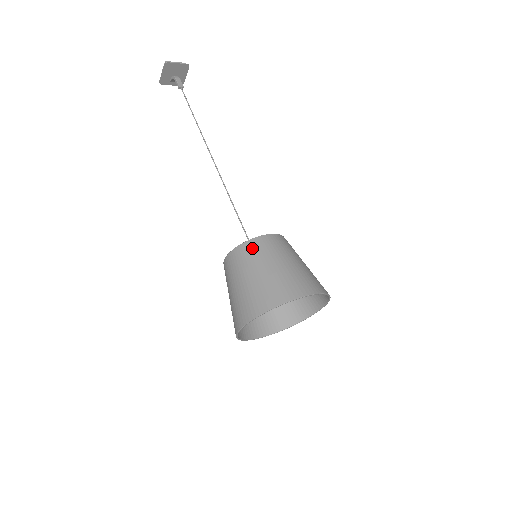
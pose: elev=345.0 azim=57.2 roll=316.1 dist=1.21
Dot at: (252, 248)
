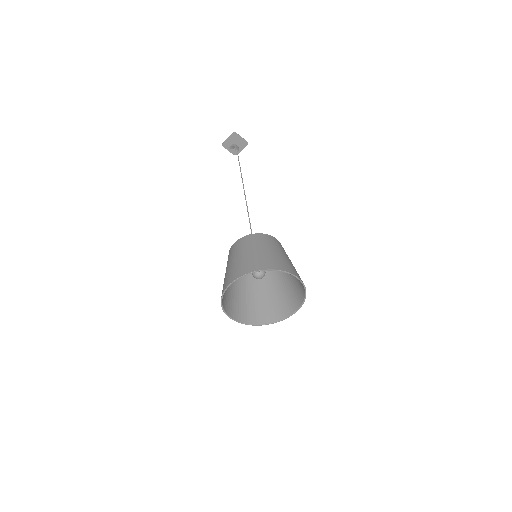
Dot at: (262, 237)
